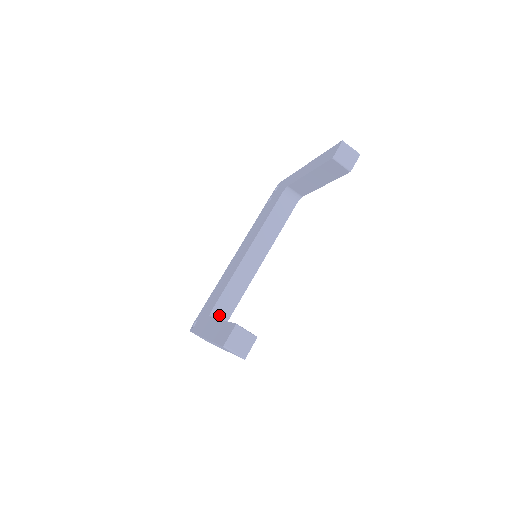
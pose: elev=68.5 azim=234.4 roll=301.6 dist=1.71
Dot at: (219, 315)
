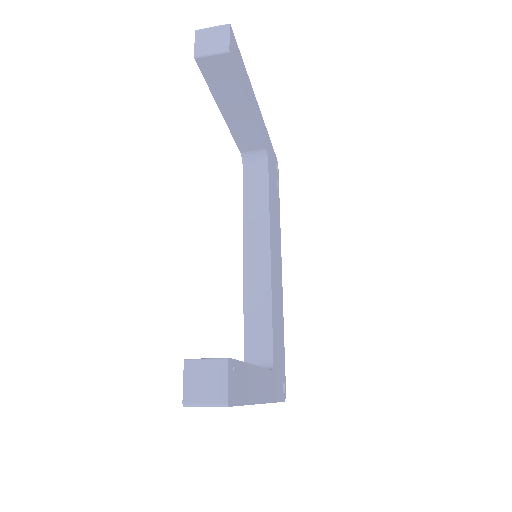
Dot at: (257, 359)
